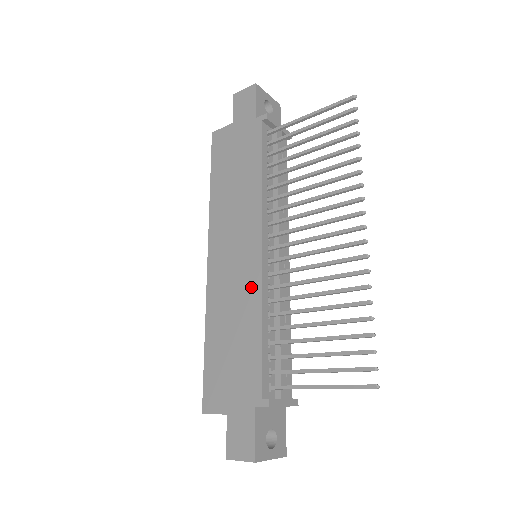
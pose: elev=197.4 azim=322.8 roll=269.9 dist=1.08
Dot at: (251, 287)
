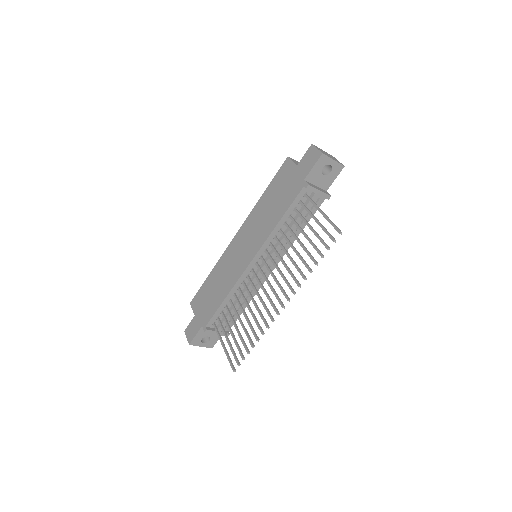
Dot at: (235, 275)
